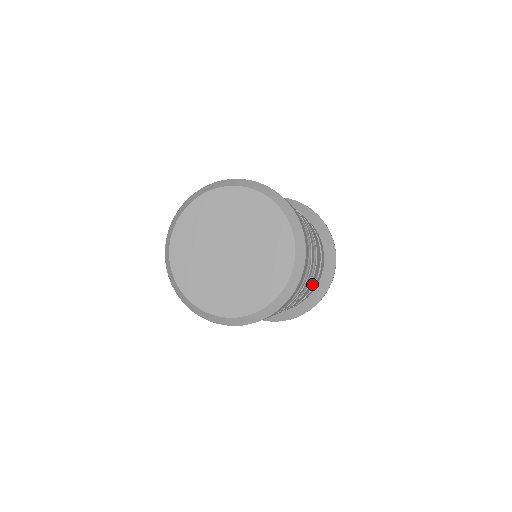
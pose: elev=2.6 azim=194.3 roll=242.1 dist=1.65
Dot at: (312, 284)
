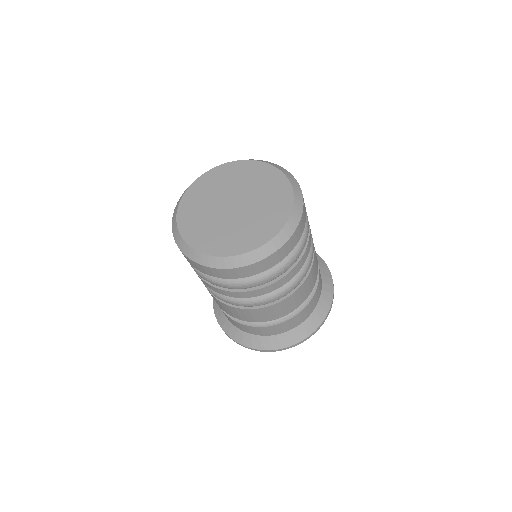
Dot at: occluded
